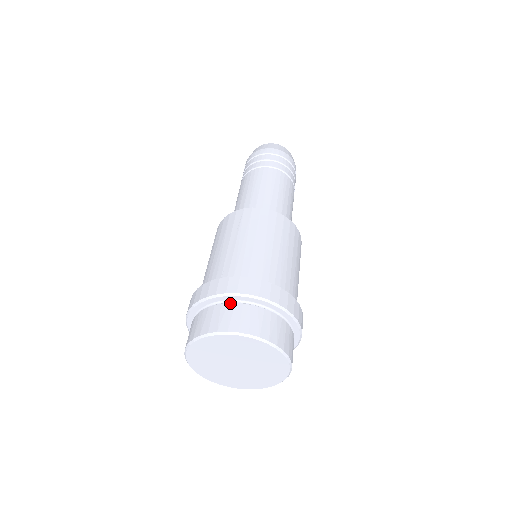
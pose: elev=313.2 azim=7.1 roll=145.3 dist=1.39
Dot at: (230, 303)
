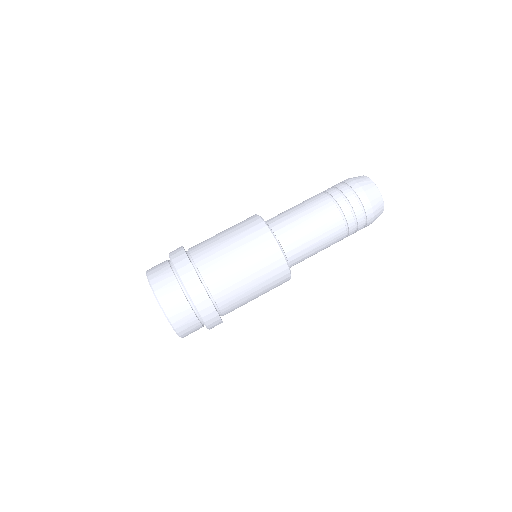
Dot at: (168, 261)
